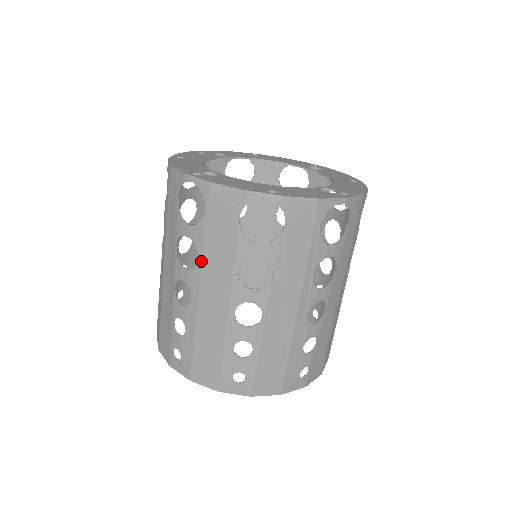
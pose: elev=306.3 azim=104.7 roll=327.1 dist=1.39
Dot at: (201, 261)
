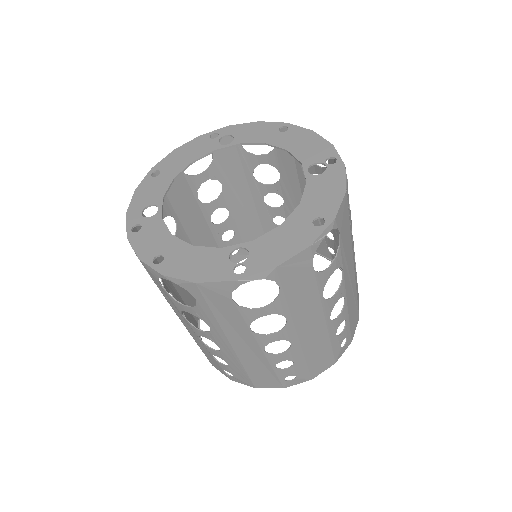
Dot at: (290, 319)
